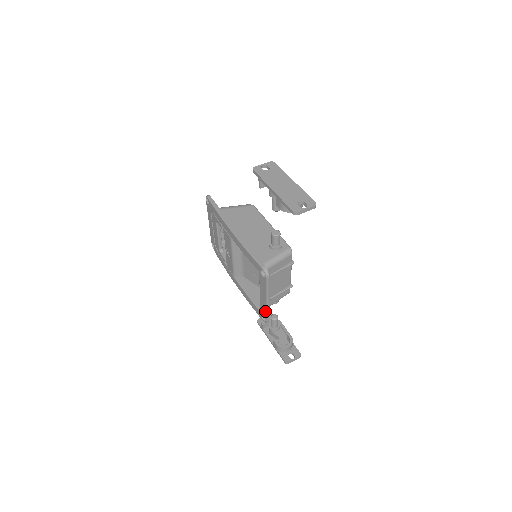
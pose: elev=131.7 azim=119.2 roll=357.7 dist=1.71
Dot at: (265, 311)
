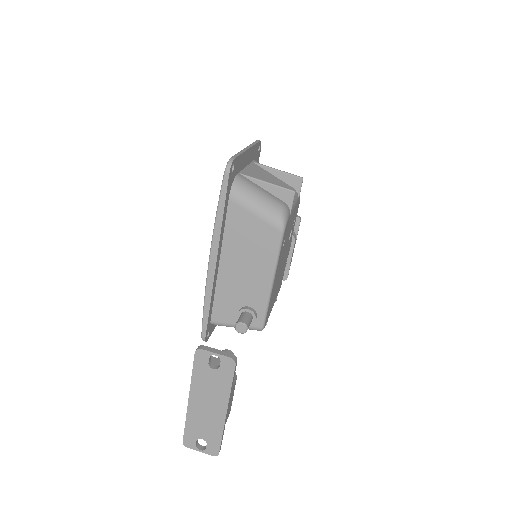
Dot at: occluded
